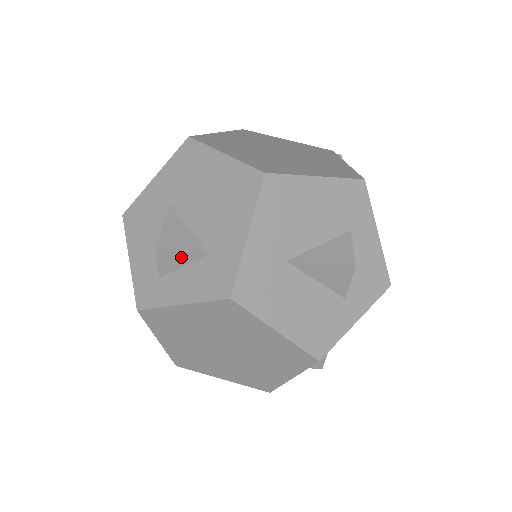
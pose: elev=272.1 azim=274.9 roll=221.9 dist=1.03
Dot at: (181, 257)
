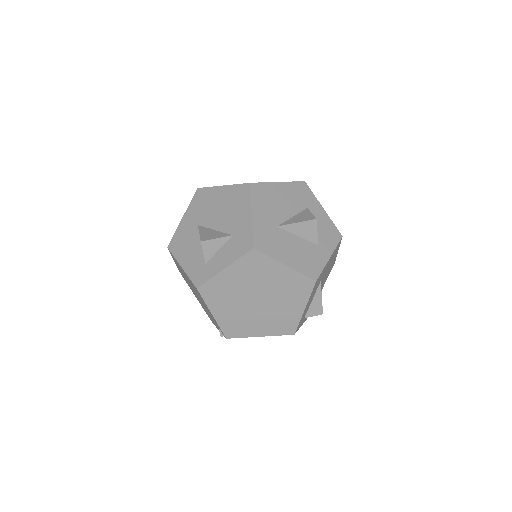
Dot at: (217, 242)
